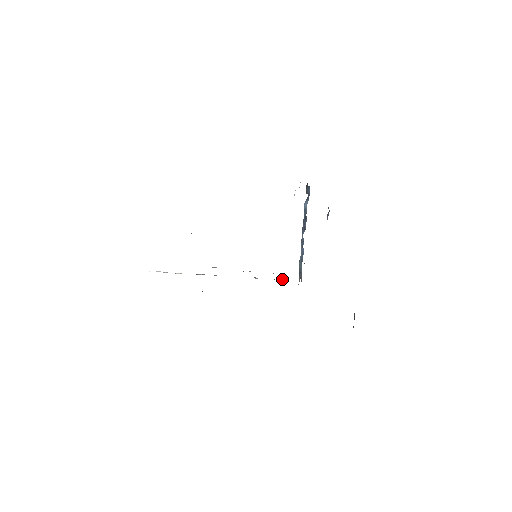
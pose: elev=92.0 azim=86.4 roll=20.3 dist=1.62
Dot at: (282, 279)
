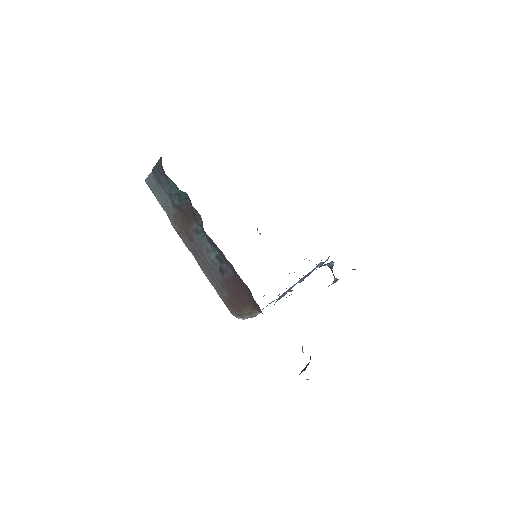
Dot at: occluded
